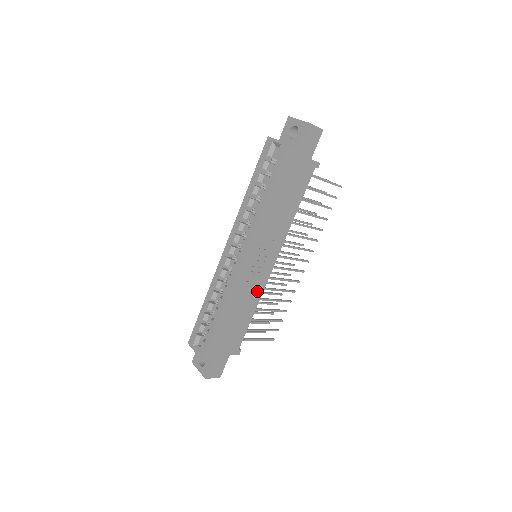
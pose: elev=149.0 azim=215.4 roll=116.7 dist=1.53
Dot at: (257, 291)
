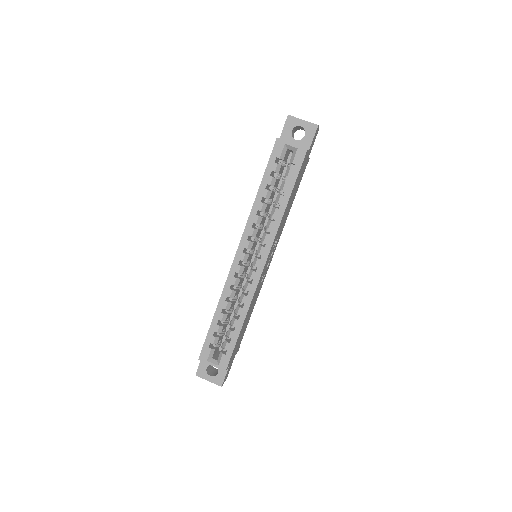
Dot at: (260, 289)
